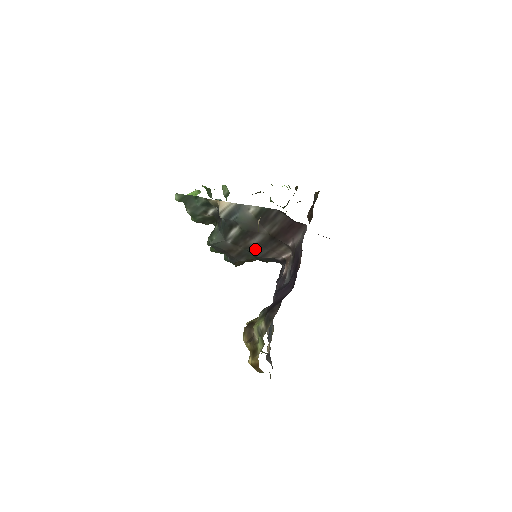
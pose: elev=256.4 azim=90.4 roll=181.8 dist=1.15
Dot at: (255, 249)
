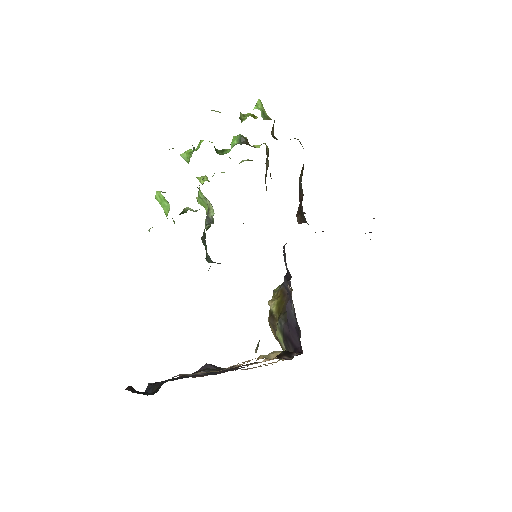
Dot at: occluded
